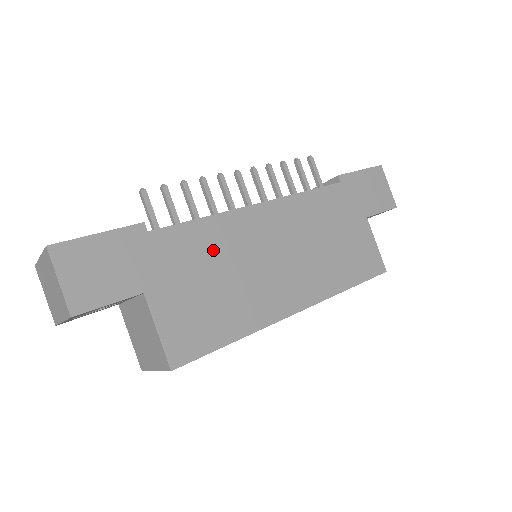
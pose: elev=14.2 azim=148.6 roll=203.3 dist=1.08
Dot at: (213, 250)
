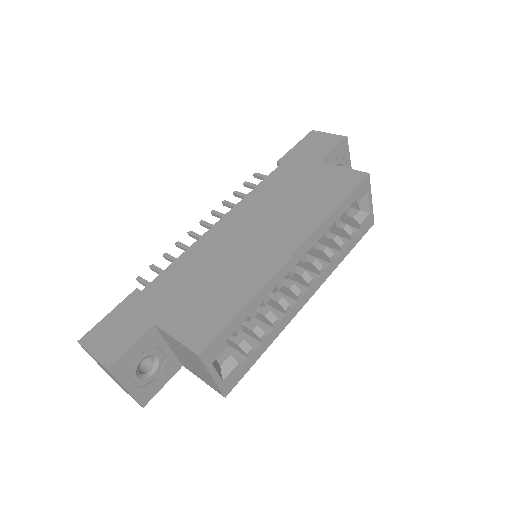
Dot at: (196, 268)
